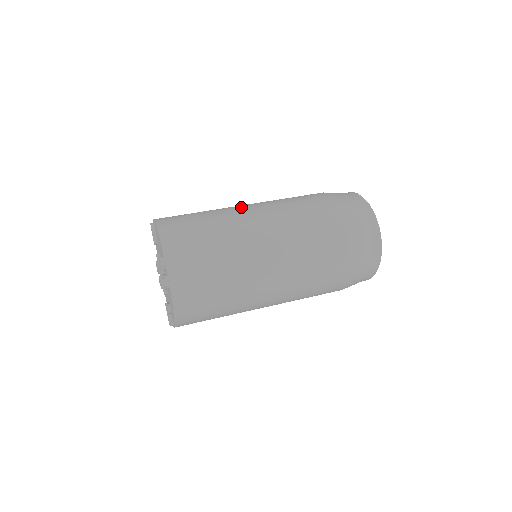
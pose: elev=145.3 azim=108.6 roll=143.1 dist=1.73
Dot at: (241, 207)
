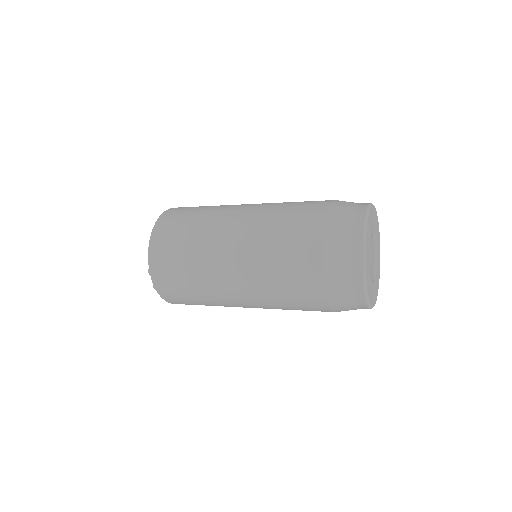
Dot at: occluded
